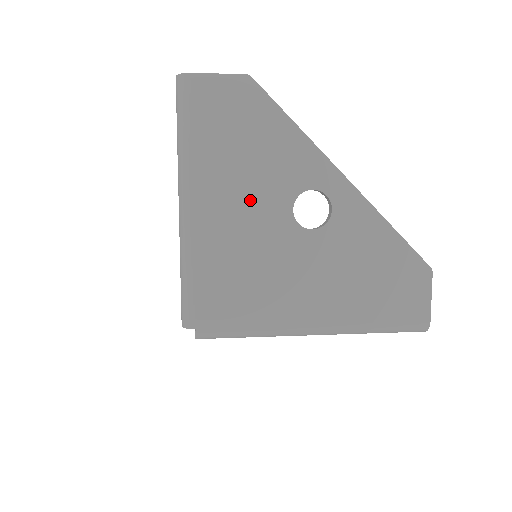
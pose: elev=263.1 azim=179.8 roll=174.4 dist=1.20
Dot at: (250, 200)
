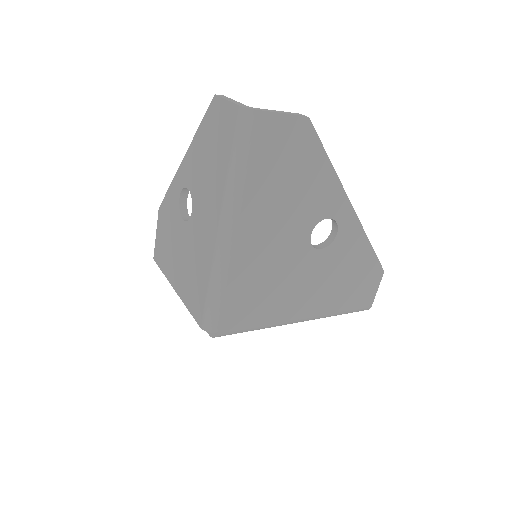
Dot at: (282, 228)
